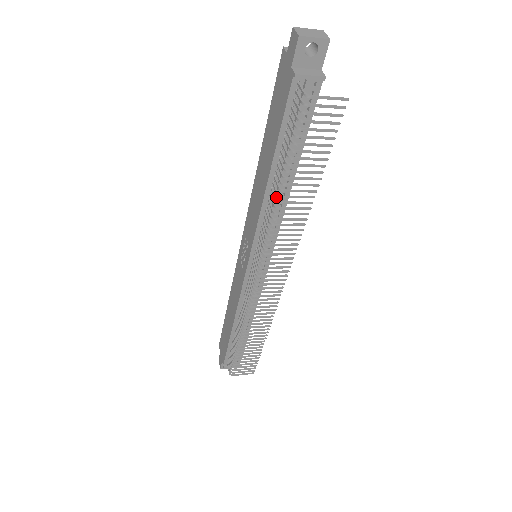
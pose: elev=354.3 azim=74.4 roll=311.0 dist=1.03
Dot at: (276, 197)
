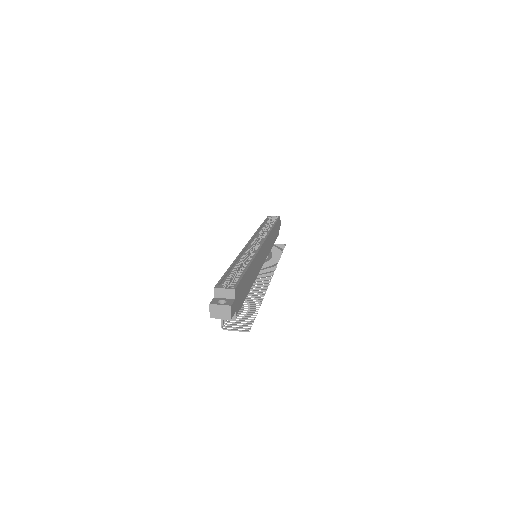
Dot at: occluded
